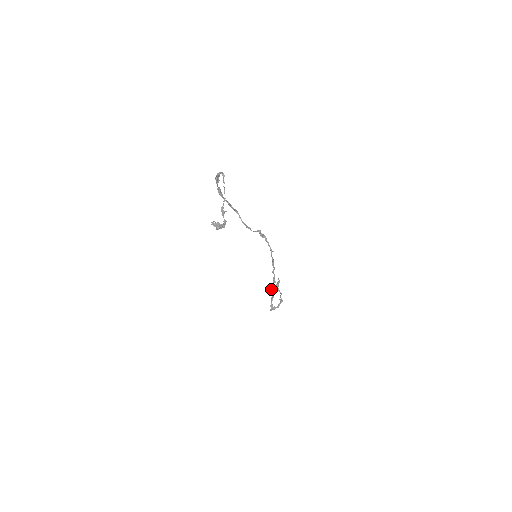
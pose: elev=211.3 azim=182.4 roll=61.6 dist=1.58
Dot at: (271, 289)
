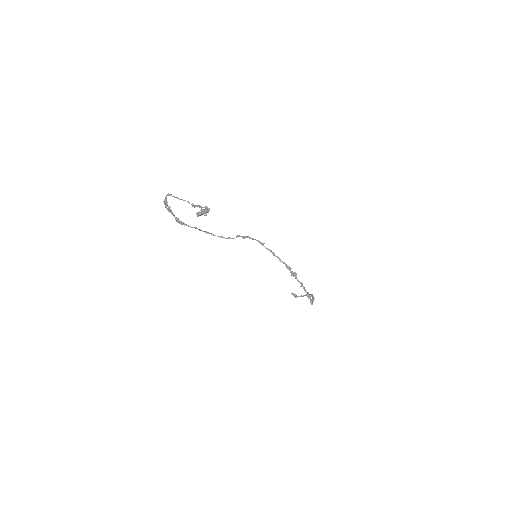
Dot at: occluded
